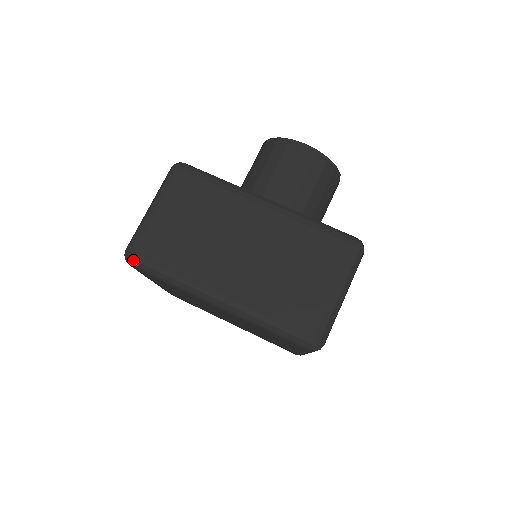
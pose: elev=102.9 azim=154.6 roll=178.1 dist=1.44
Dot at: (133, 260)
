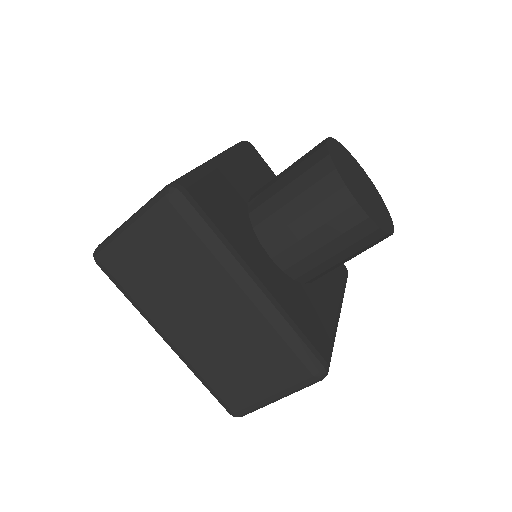
Dot at: (99, 266)
